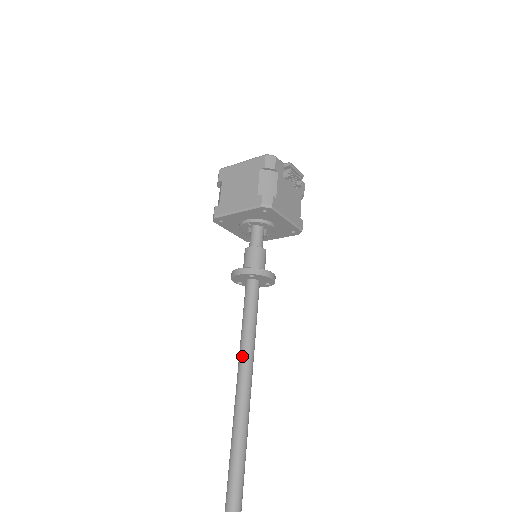
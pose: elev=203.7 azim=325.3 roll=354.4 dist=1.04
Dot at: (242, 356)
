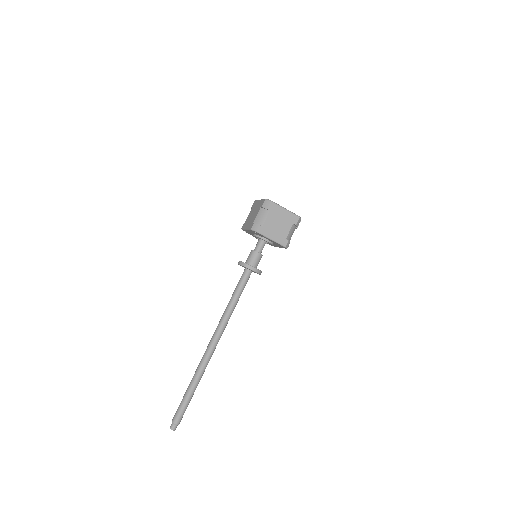
Dot at: (231, 309)
